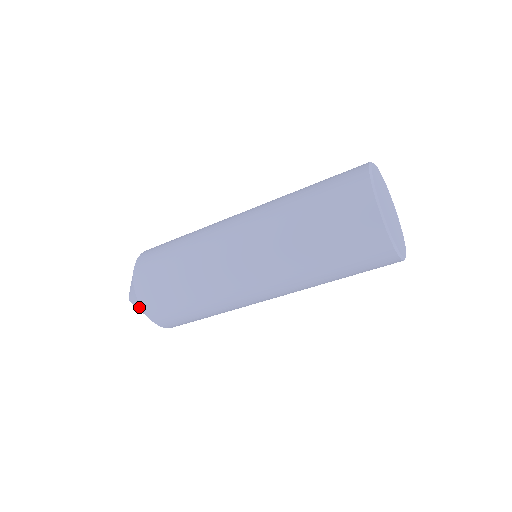
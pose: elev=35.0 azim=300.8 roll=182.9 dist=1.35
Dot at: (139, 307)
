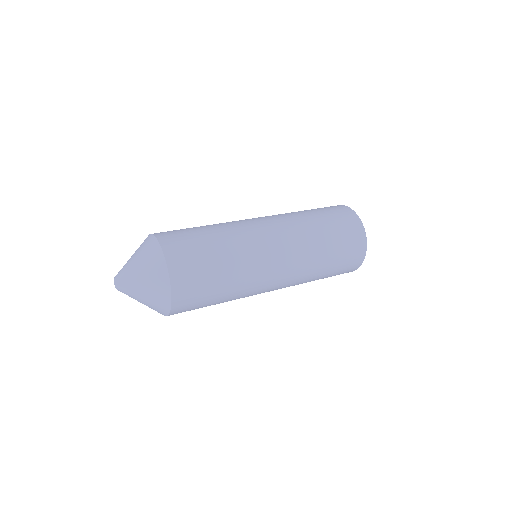
Dot at: (157, 311)
